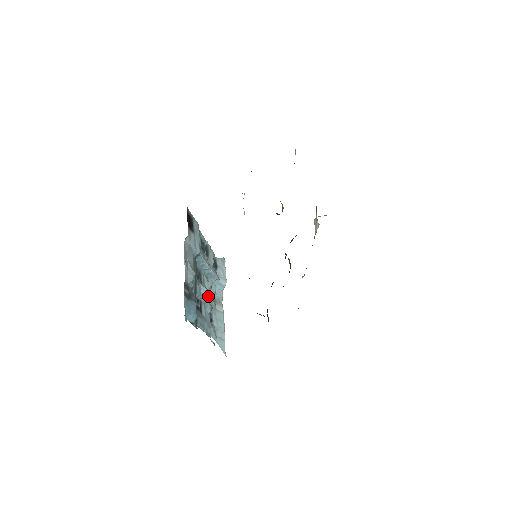
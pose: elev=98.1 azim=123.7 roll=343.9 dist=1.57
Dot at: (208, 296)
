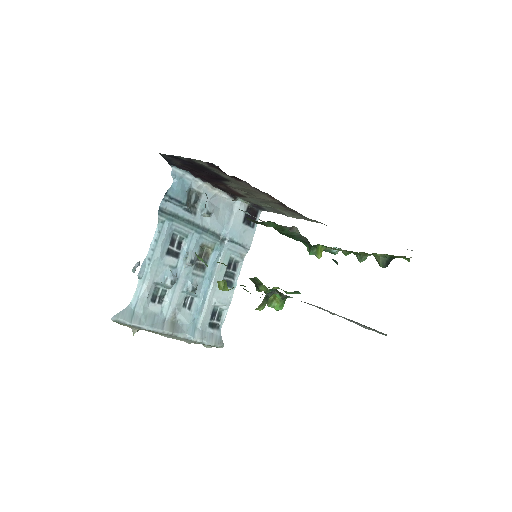
Dot at: (182, 285)
